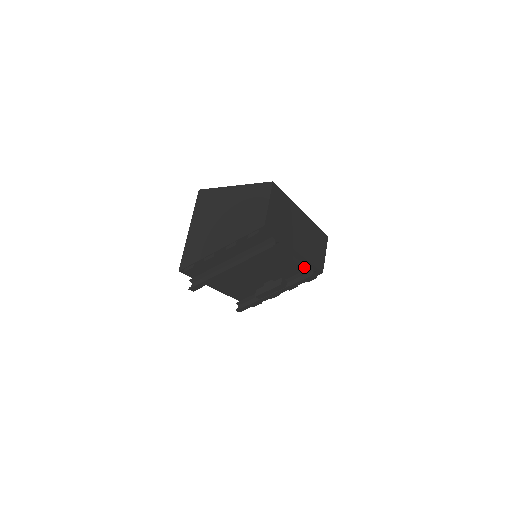
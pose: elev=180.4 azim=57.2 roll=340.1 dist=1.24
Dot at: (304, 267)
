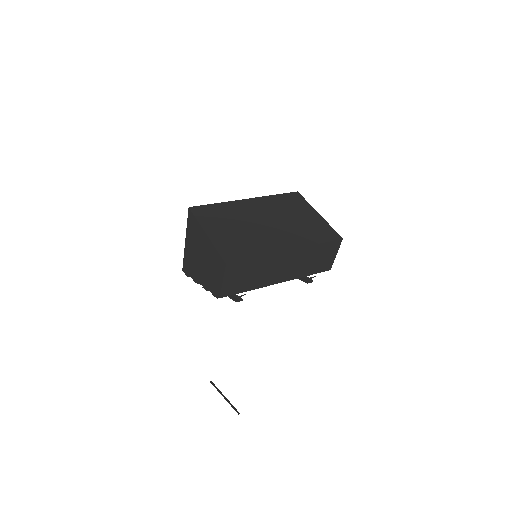
Dot at: occluded
